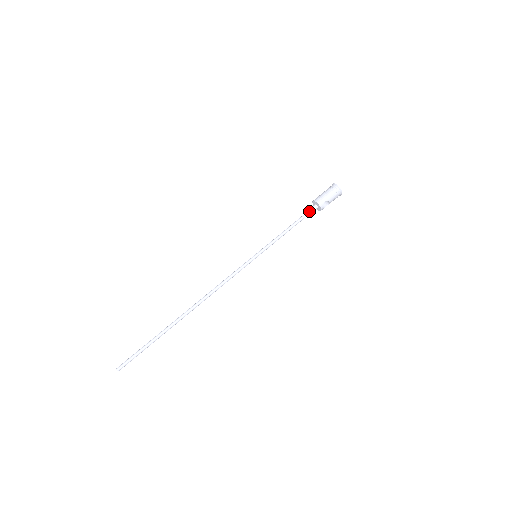
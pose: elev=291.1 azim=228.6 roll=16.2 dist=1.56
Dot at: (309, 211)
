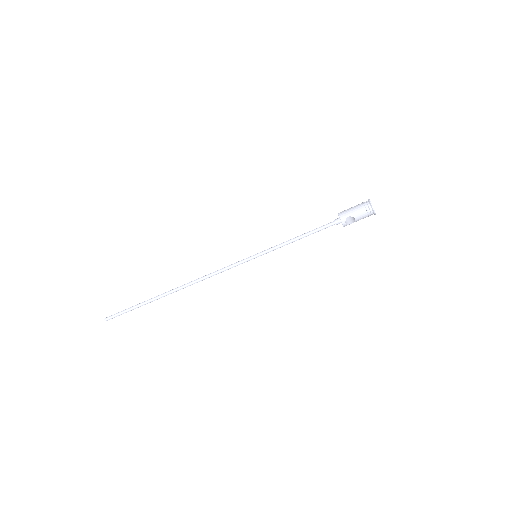
Dot at: (329, 223)
